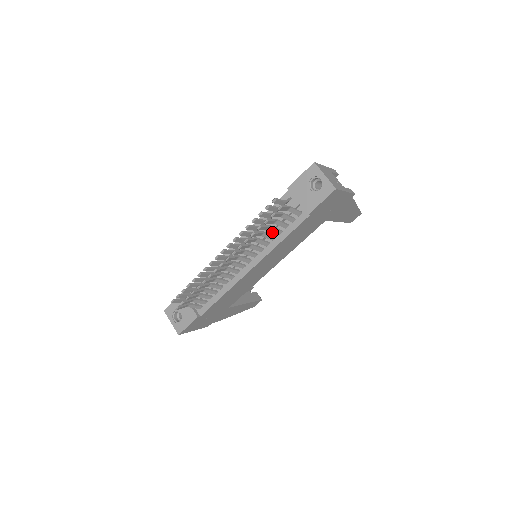
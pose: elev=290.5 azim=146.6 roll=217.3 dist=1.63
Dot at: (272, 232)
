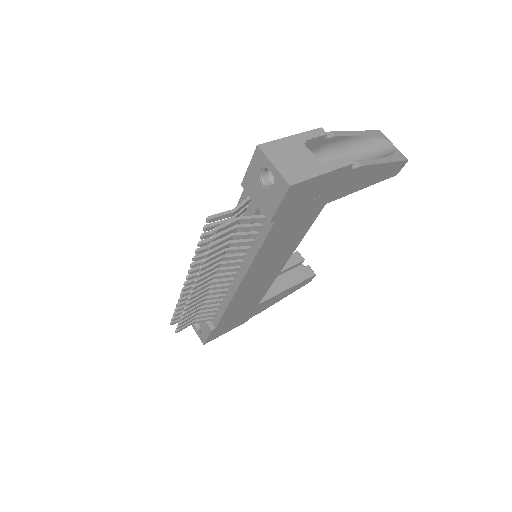
Dot at: occluded
